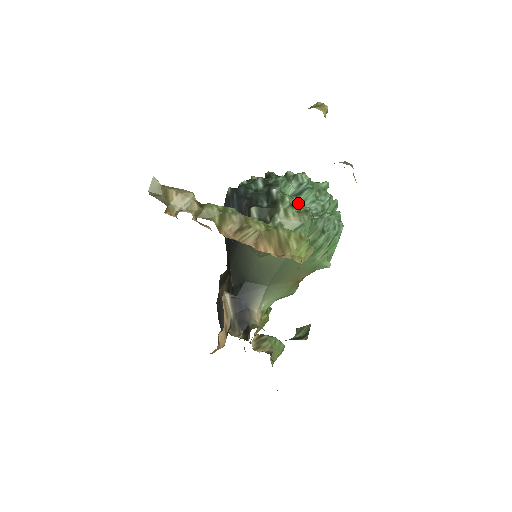
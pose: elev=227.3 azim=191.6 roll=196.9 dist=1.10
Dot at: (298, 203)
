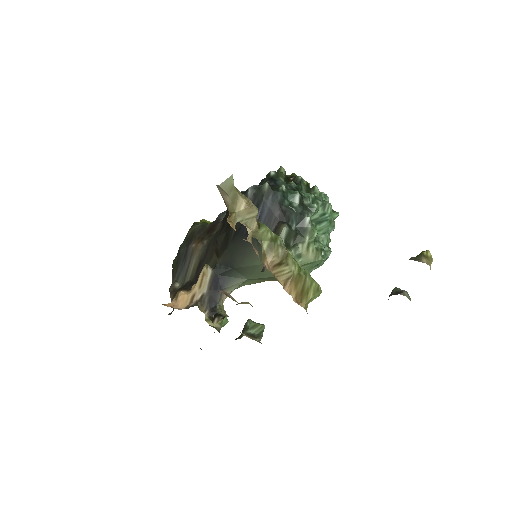
Dot at: occluded
